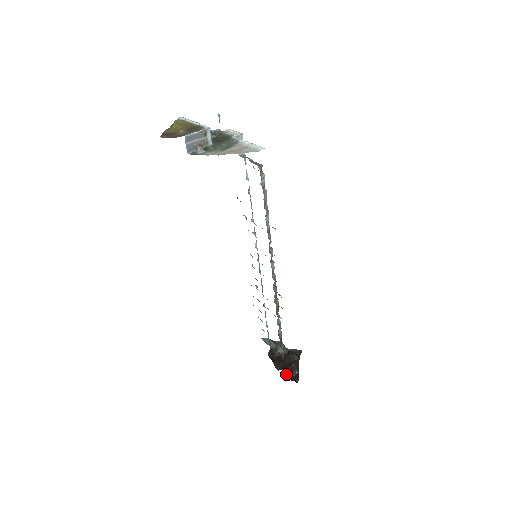
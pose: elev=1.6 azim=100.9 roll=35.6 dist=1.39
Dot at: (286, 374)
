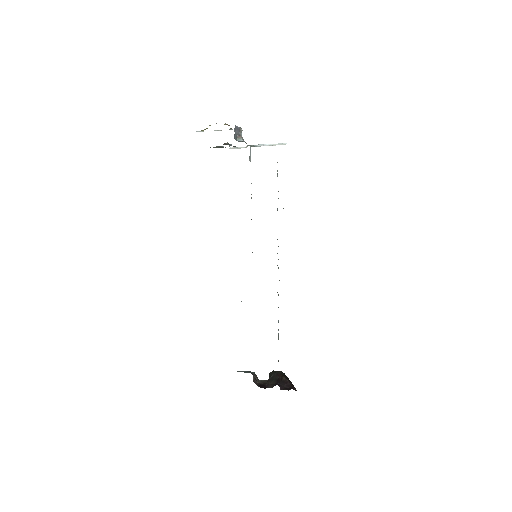
Dot at: (282, 387)
